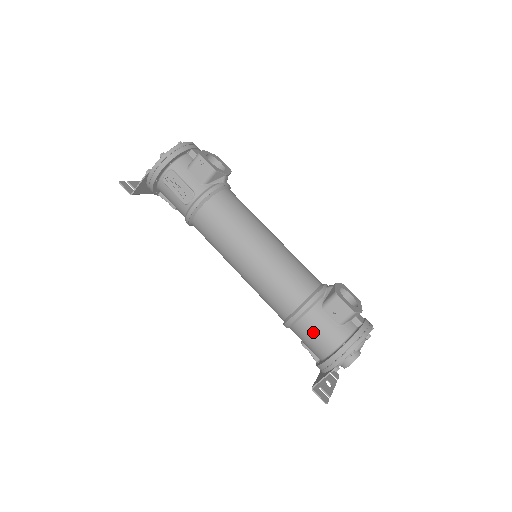
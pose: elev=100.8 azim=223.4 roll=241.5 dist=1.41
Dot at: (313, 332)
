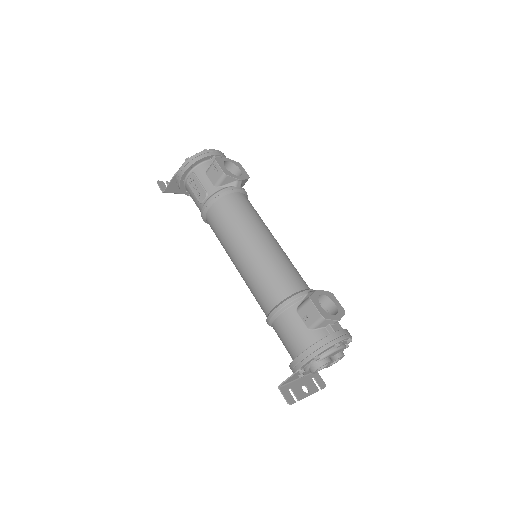
Dot at: (286, 332)
